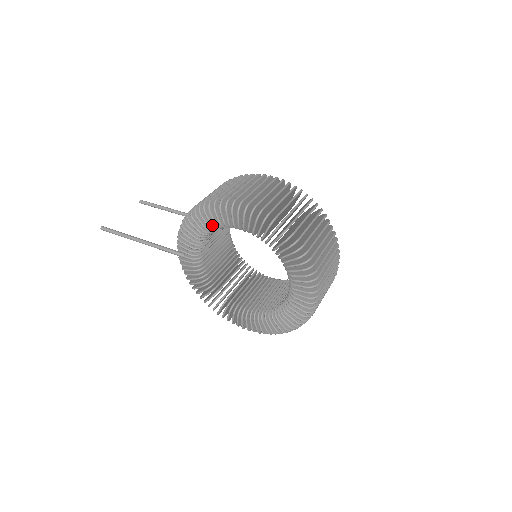
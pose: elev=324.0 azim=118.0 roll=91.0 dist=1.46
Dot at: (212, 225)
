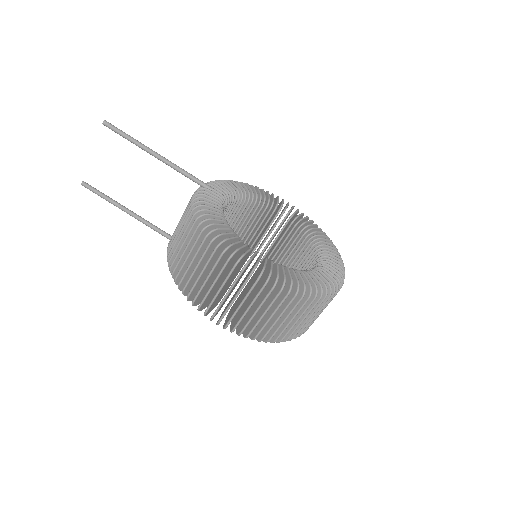
Dot at: occluded
